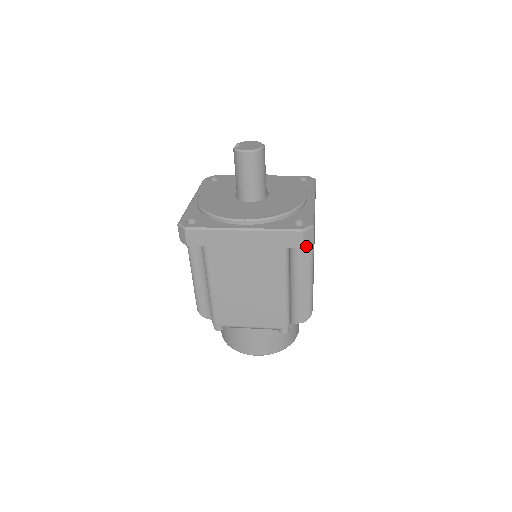
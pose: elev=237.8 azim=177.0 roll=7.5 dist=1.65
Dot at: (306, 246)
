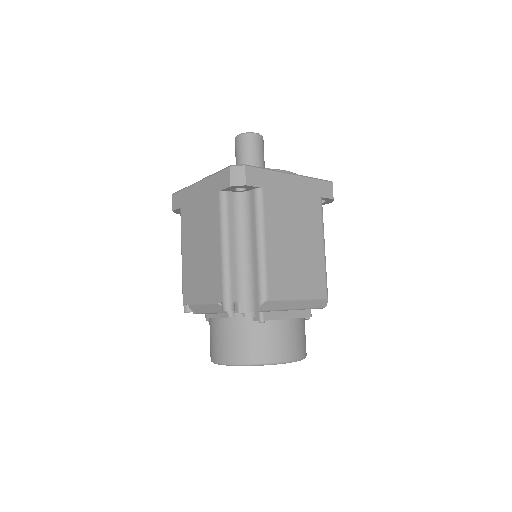
Dot at: (235, 185)
